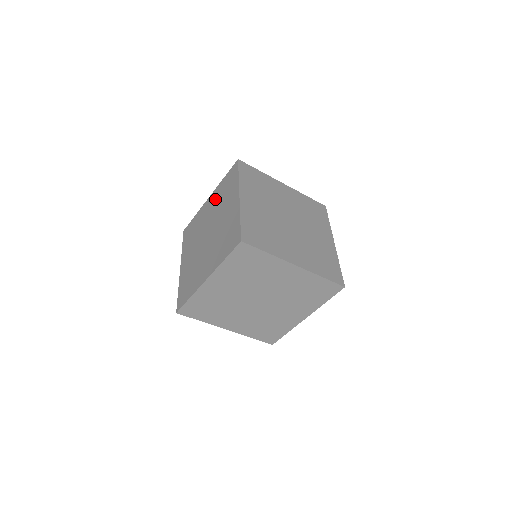
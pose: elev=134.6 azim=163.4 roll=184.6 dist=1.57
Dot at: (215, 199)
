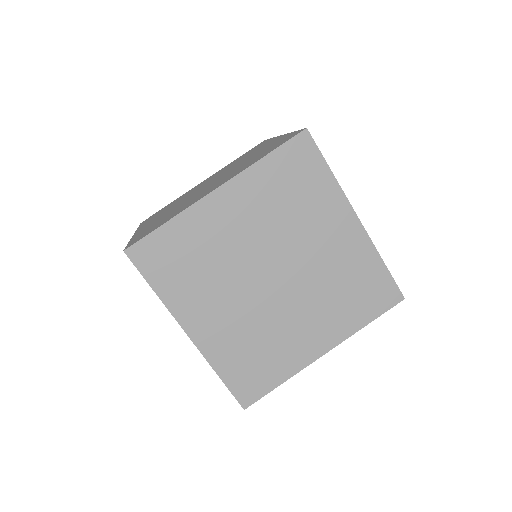
Dot at: (257, 202)
